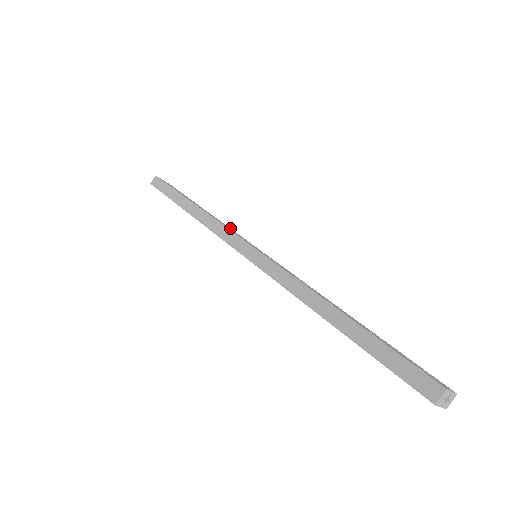
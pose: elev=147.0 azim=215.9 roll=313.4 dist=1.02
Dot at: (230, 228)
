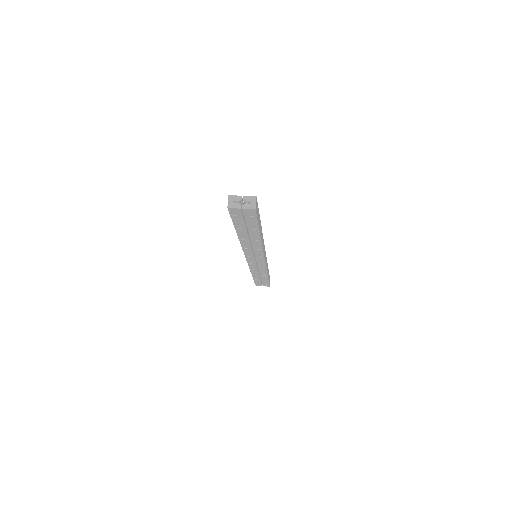
Dot at: (267, 263)
